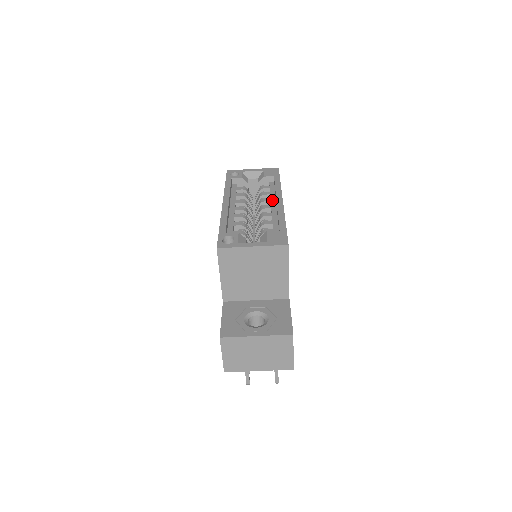
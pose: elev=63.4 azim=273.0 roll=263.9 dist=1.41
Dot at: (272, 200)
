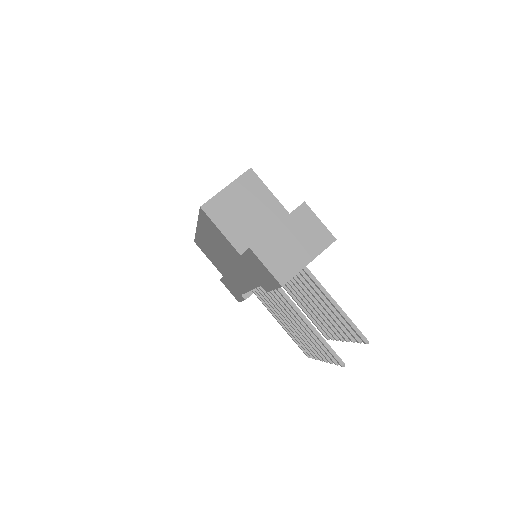
Dot at: occluded
